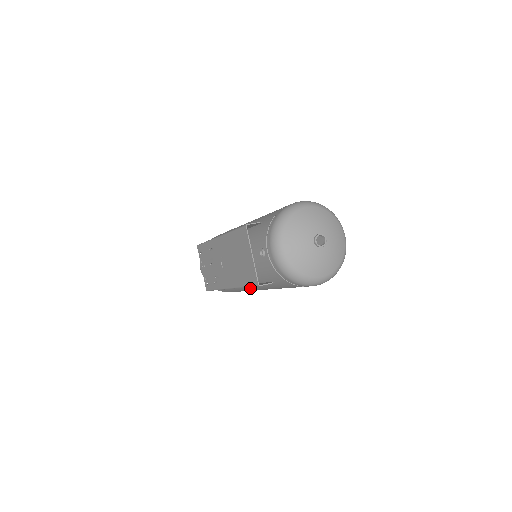
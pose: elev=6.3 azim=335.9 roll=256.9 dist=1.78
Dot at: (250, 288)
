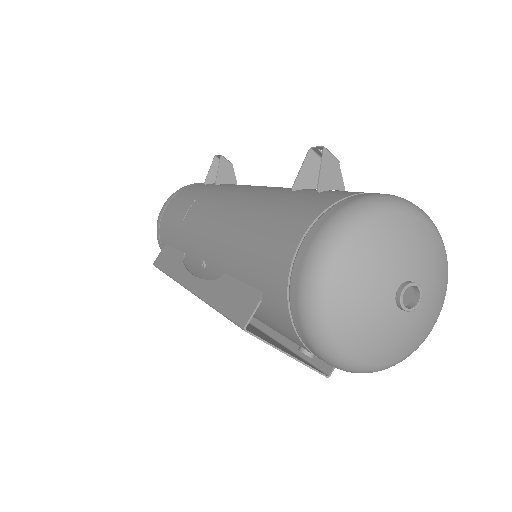
Dot at: occluded
